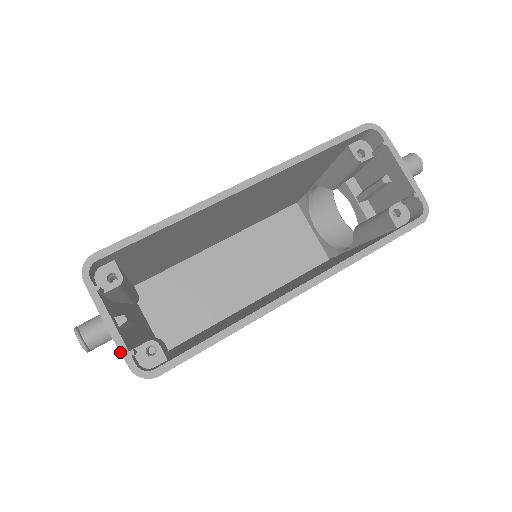
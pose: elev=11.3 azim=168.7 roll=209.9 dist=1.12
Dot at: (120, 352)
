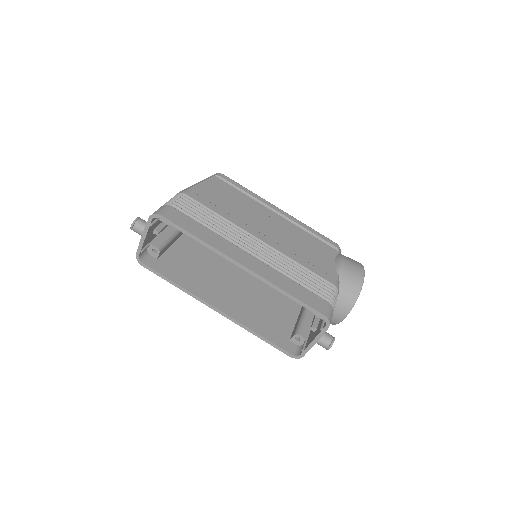
Dot at: (138, 247)
